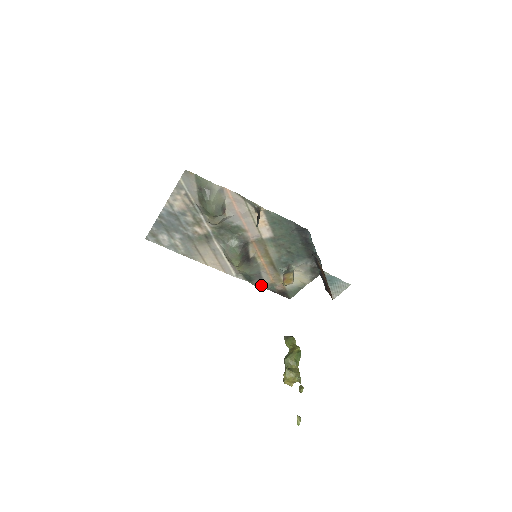
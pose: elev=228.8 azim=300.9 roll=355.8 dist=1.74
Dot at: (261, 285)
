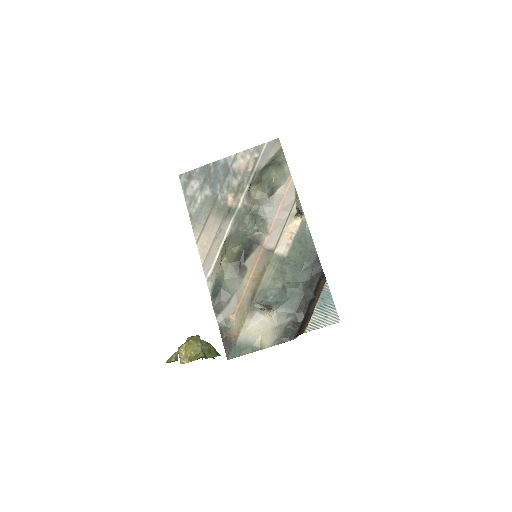
Dot at: (219, 311)
